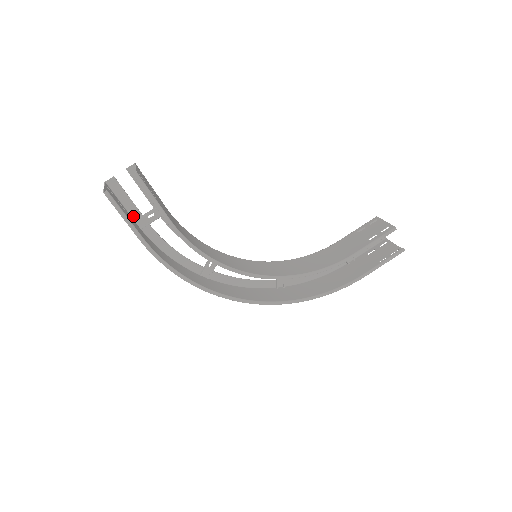
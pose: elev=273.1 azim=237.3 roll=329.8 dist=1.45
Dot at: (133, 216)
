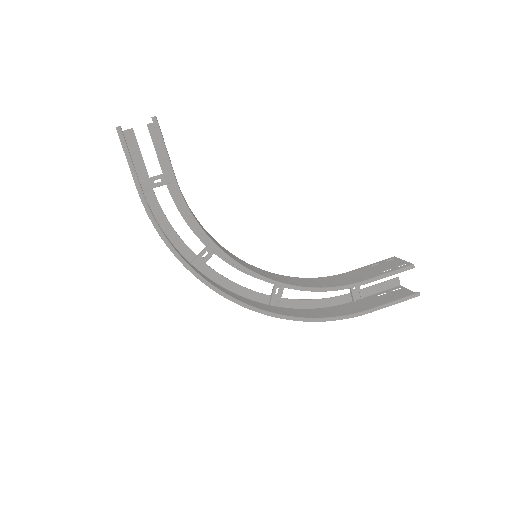
Dot at: (139, 176)
